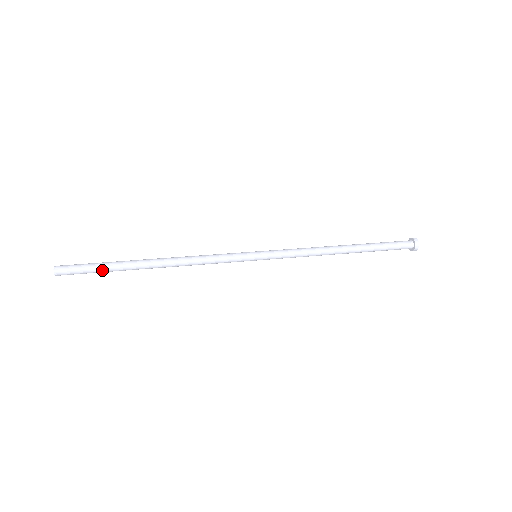
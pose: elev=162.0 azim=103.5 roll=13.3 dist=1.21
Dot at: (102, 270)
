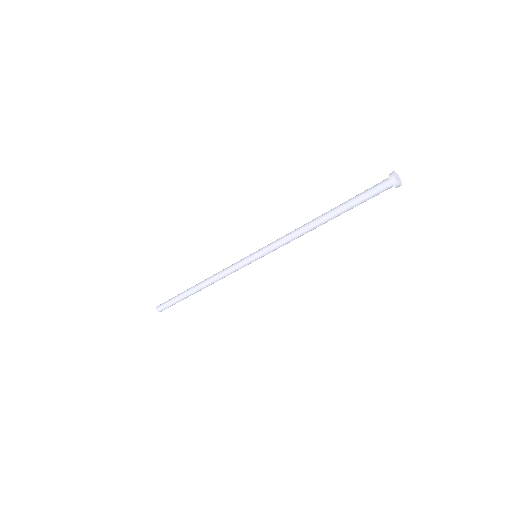
Dot at: (175, 300)
